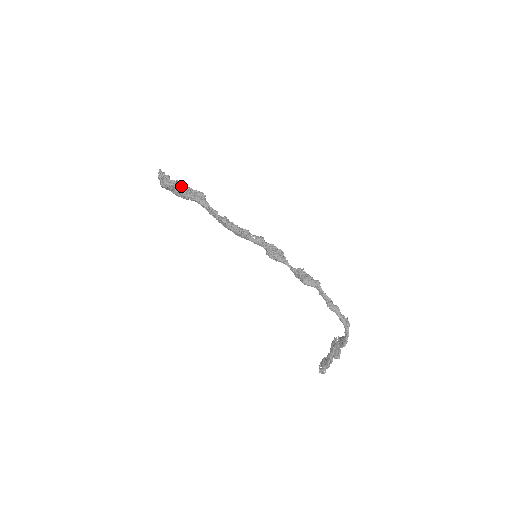
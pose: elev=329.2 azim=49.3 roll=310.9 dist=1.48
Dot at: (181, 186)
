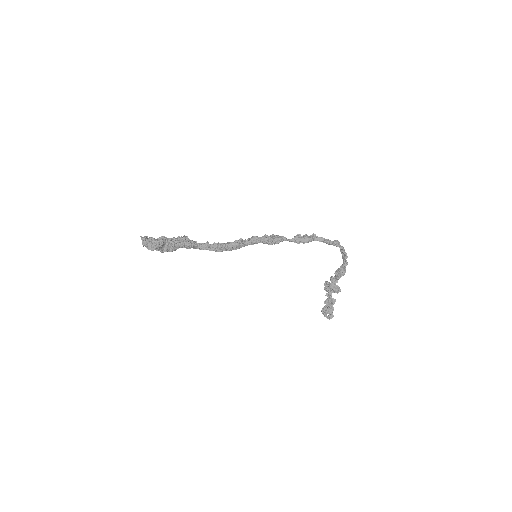
Dot at: (167, 240)
